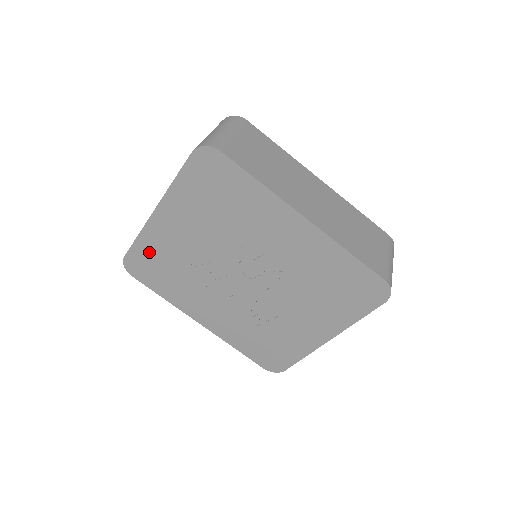
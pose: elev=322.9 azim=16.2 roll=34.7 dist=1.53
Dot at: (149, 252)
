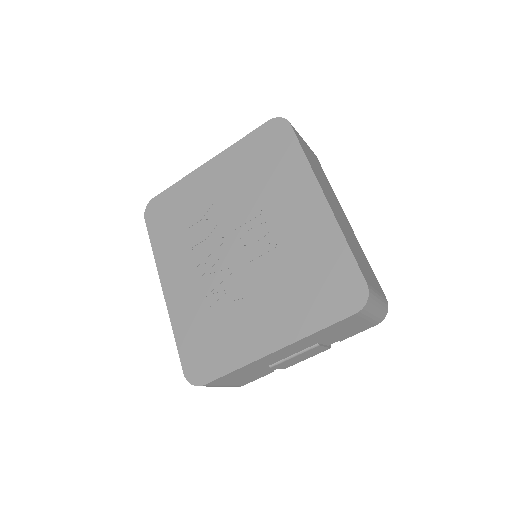
Dot at: (176, 198)
